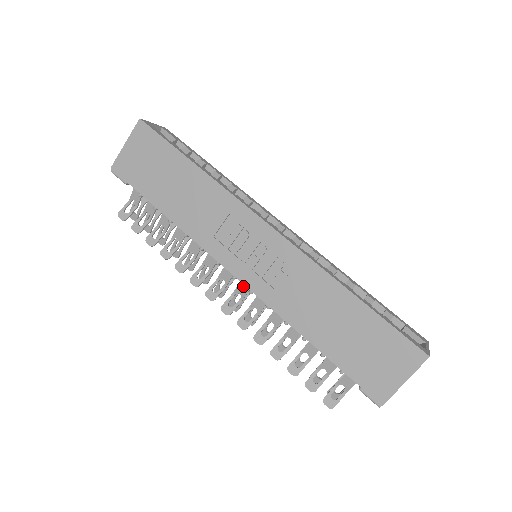
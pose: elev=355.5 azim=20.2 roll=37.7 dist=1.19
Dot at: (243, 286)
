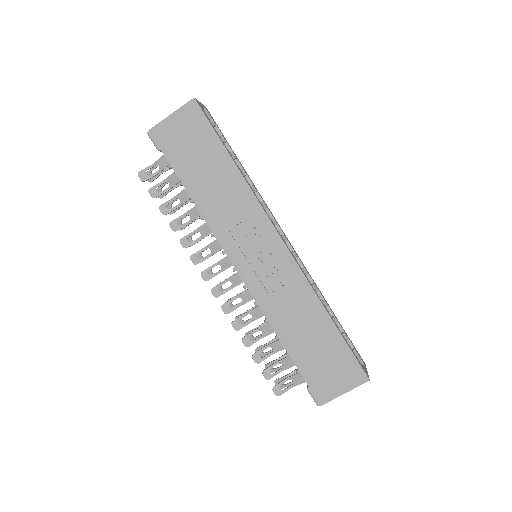
Dot at: (237, 278)
